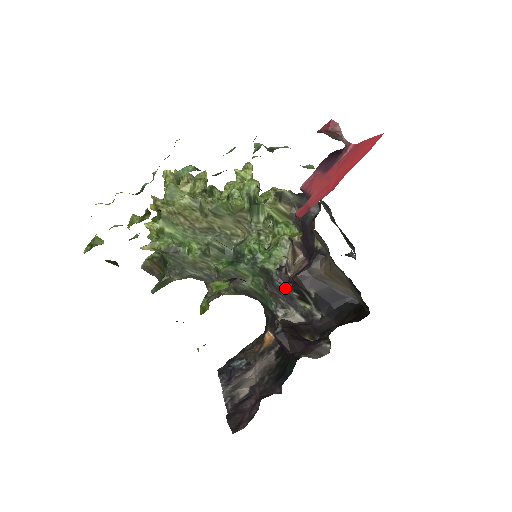
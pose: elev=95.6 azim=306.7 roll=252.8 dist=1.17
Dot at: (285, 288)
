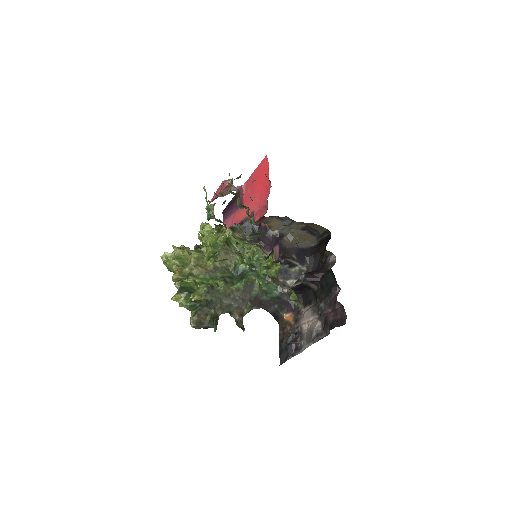
Dot at: (280, 267)
